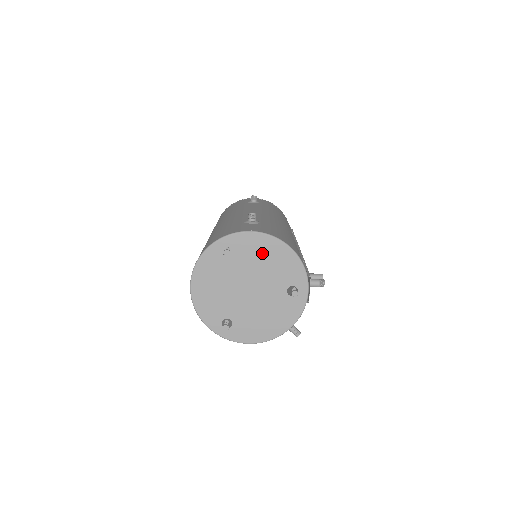
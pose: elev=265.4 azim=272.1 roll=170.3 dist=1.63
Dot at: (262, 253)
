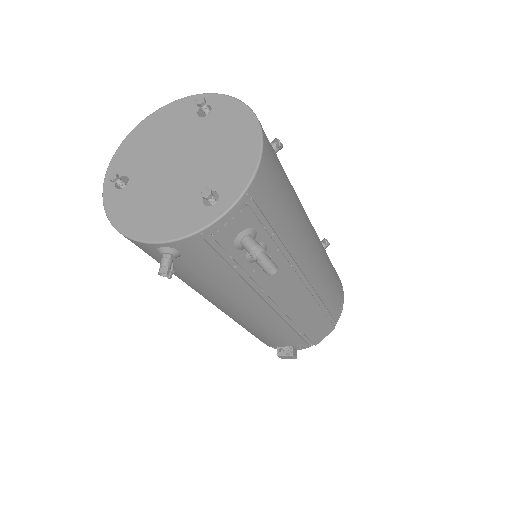
Dot at: (230, 133)
